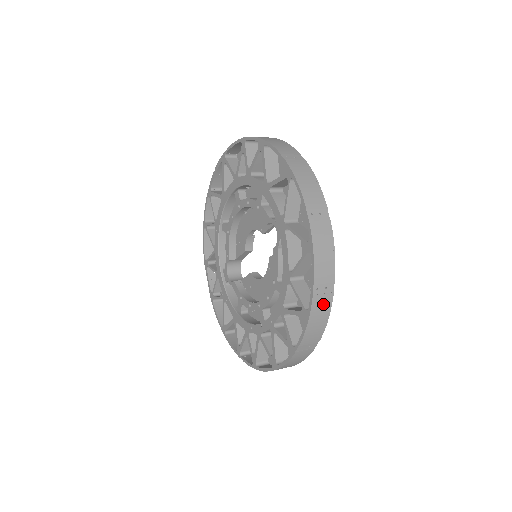
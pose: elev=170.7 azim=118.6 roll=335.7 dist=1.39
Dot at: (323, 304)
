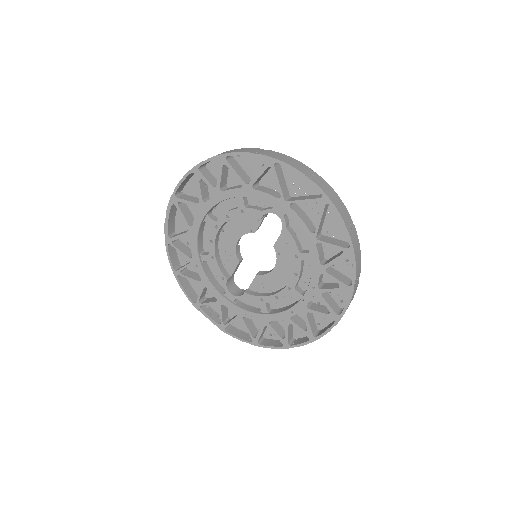
Dot at: (355, 237)
